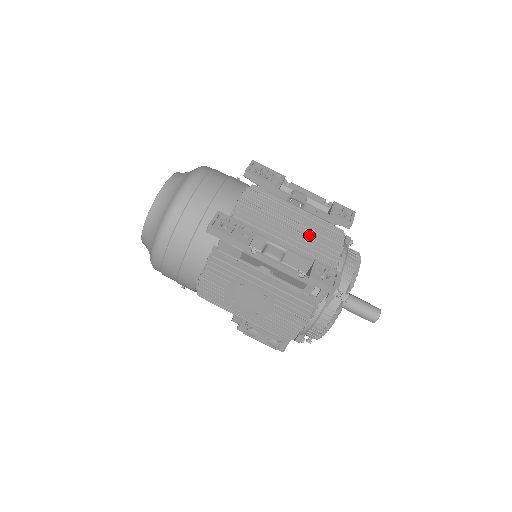
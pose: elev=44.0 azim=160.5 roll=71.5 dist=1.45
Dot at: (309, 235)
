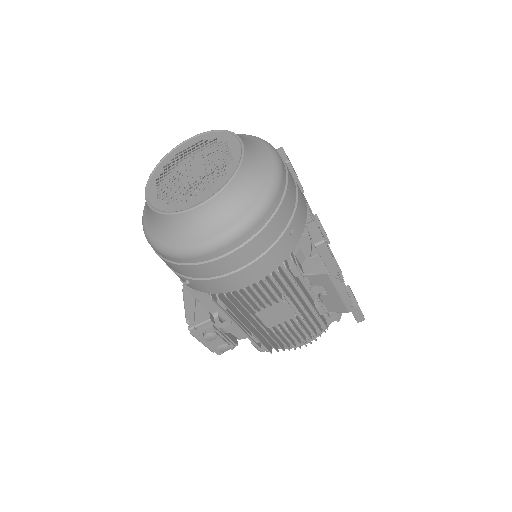
Dot at: occluded
